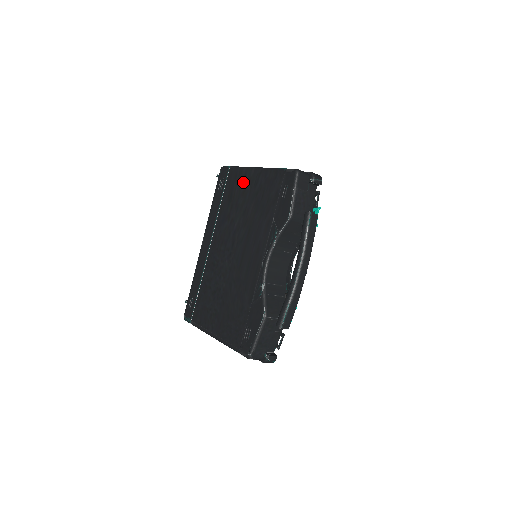
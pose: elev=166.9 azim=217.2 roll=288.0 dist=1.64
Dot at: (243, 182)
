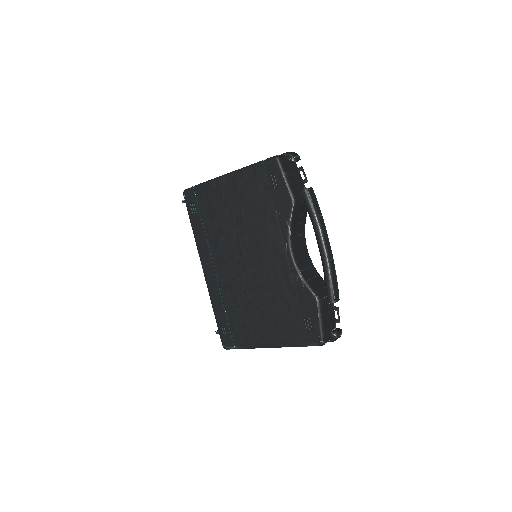
Dot at: (219, 194)
